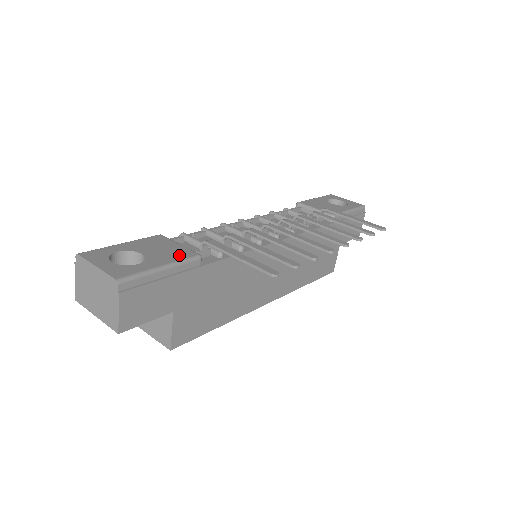
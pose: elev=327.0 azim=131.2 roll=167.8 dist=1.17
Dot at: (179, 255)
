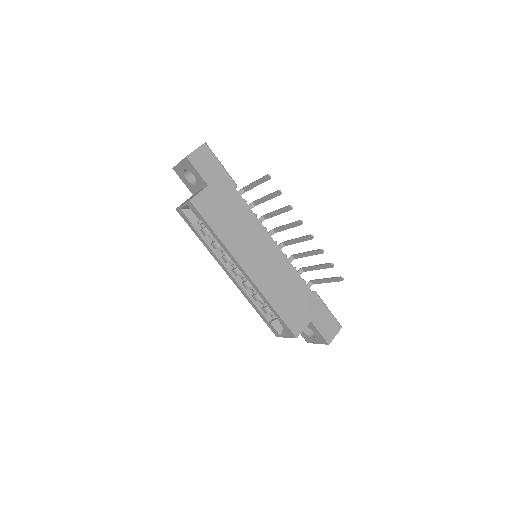
Dot at: occluded
